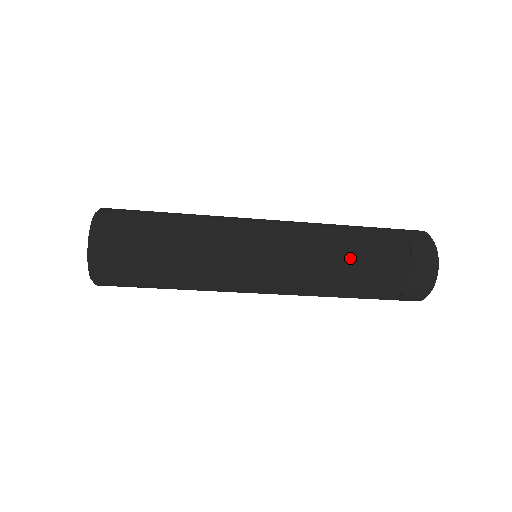
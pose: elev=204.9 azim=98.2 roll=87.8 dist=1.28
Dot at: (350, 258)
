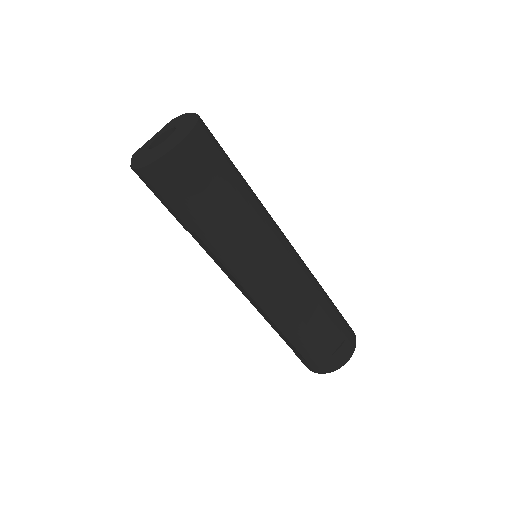
Dot at: (305, 325)
